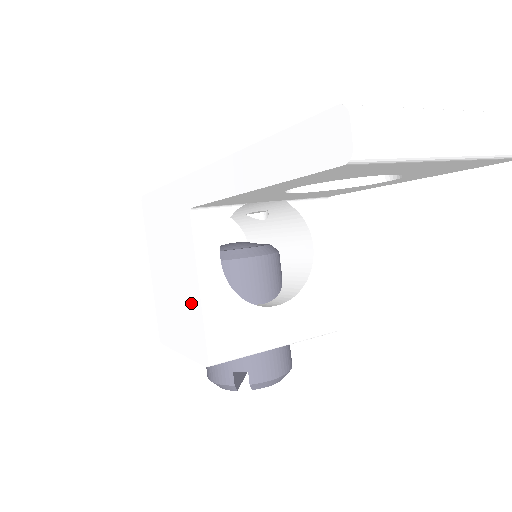
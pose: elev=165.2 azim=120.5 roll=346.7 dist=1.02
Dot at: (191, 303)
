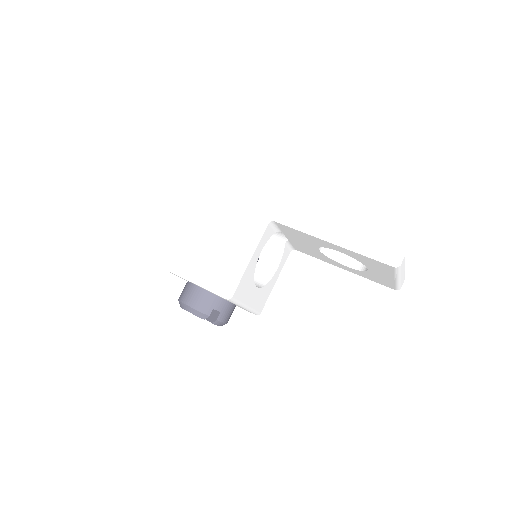
Dot at: (234, 262)
